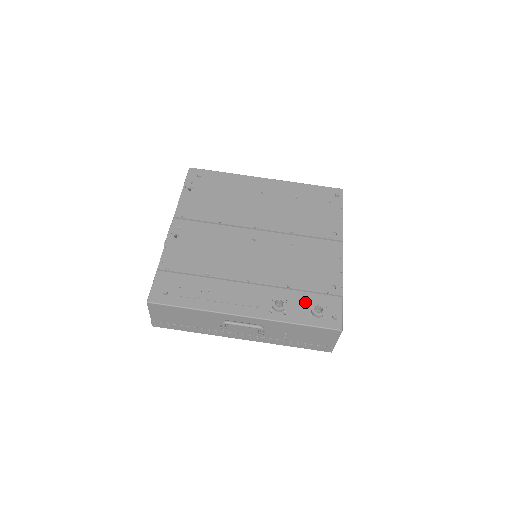
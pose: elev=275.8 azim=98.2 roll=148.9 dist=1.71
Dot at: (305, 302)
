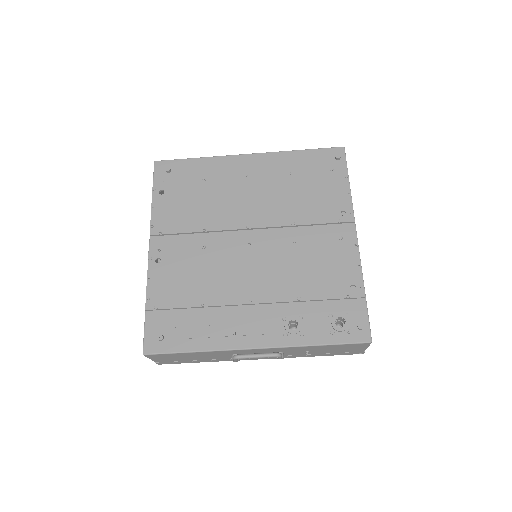
Dot at: (323, 314)
